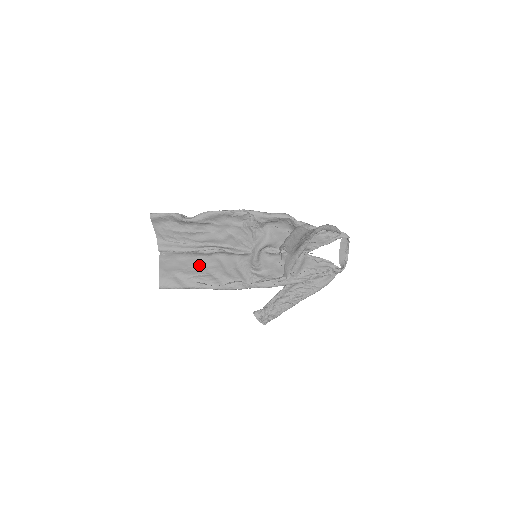
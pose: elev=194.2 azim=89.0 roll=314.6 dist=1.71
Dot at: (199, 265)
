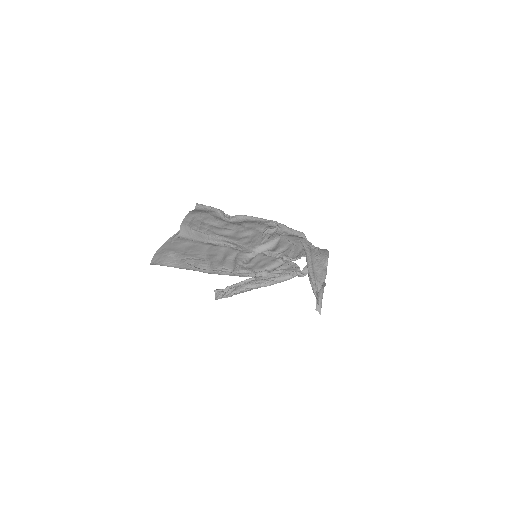
Dot at: (201, 251)
